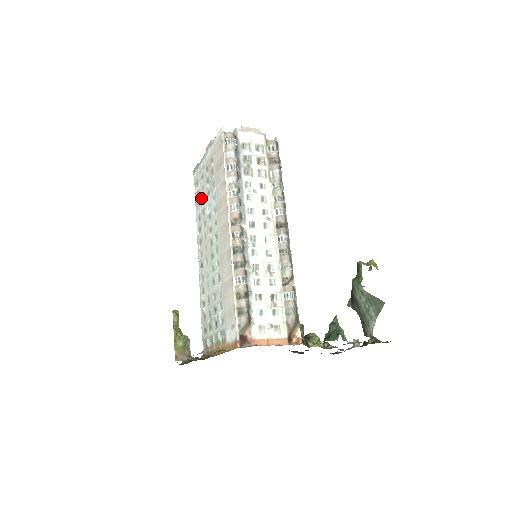
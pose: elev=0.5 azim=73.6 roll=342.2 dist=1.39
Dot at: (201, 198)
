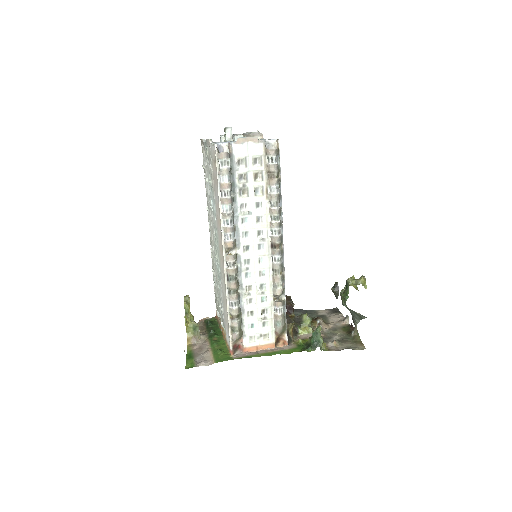
Dot at: (207, 182)
